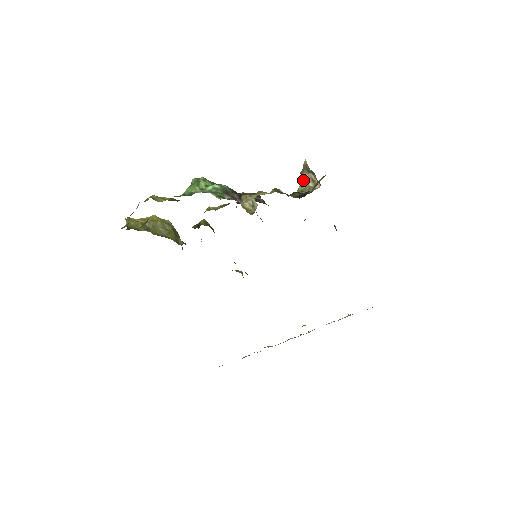
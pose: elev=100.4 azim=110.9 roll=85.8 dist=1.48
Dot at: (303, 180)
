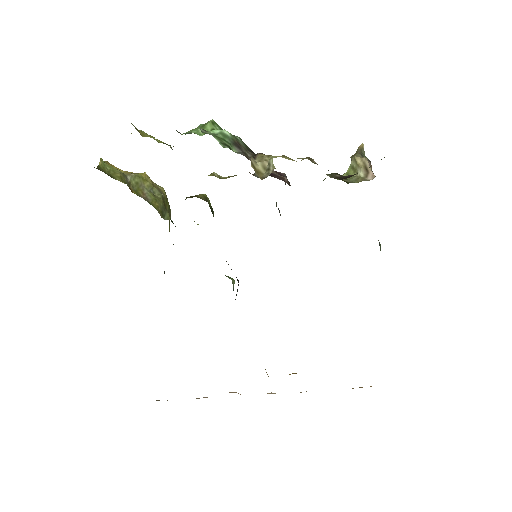
Dot at: (352, 167)
